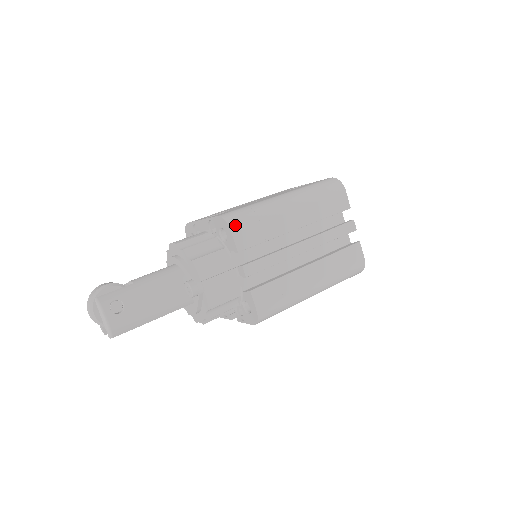
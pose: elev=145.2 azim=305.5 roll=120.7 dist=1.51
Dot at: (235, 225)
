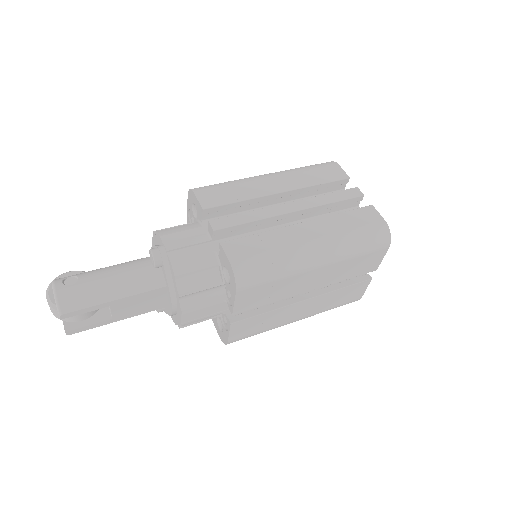
Dot at: (200, 189)
